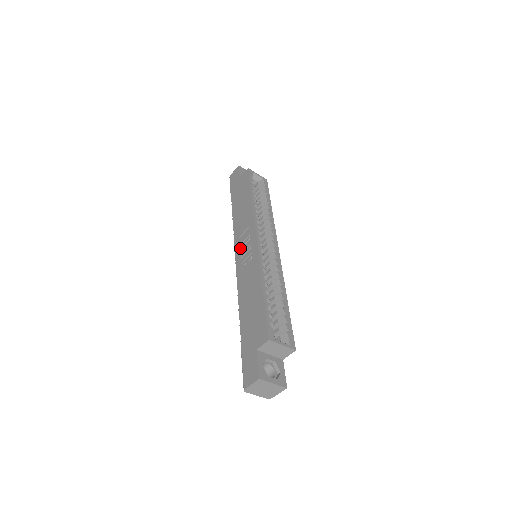
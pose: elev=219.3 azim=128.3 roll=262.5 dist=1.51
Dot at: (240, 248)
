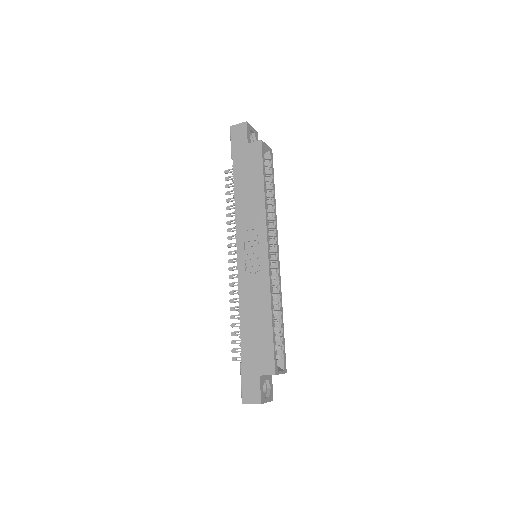
Dot at: (244, 247)
